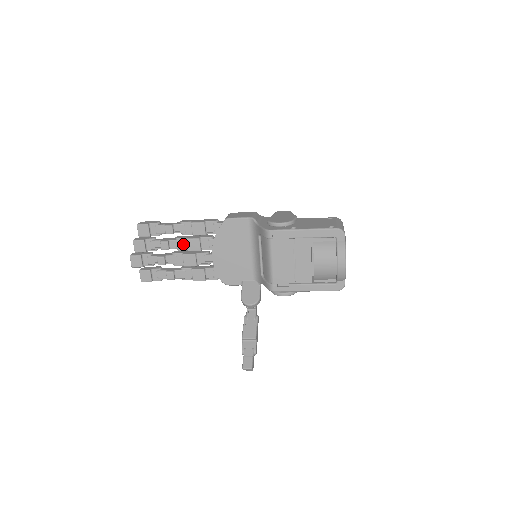
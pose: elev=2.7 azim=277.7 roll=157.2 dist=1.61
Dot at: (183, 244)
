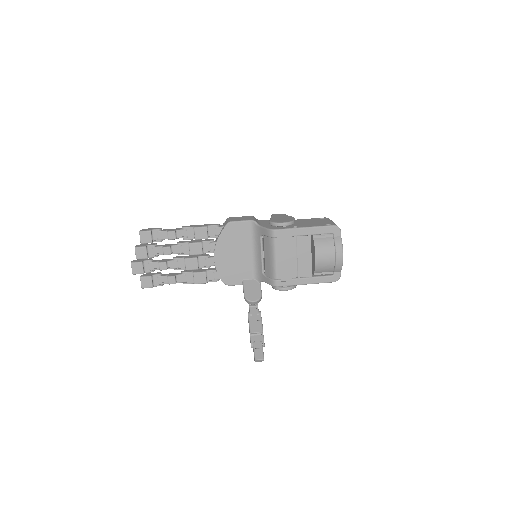
Dot at: (185, 249)
